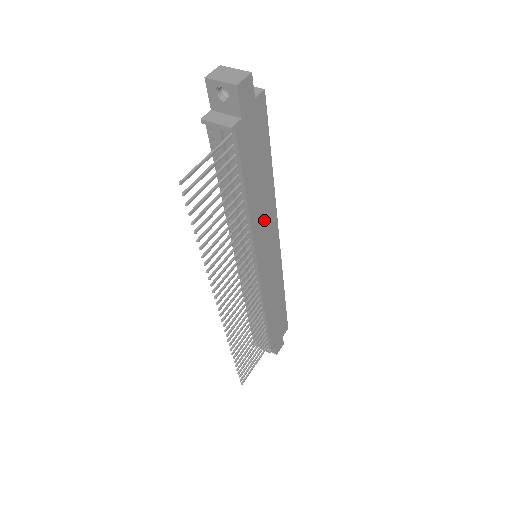
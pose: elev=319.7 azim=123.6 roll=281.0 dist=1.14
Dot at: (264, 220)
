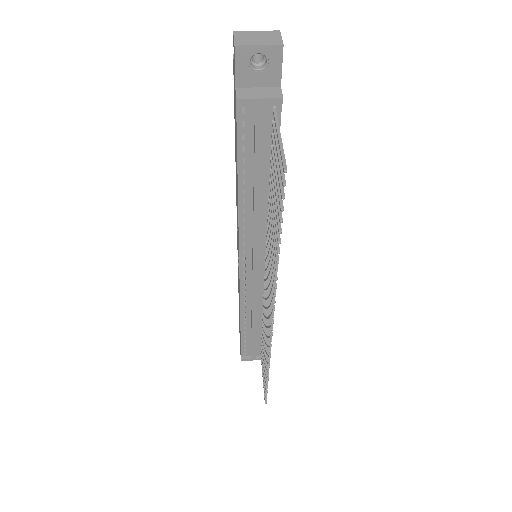
Dot at: occluded
